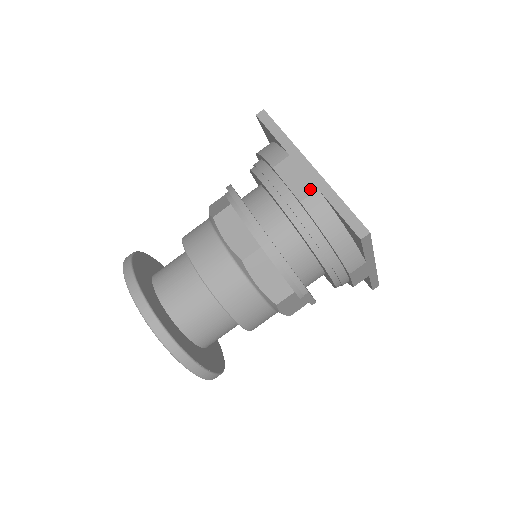
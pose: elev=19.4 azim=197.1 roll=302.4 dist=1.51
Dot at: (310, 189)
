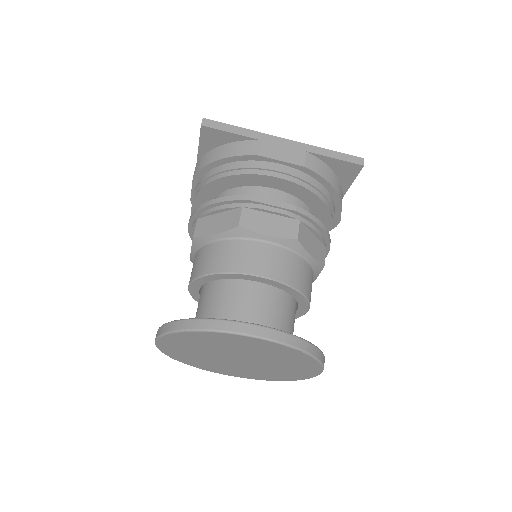
Dot at: occluded
